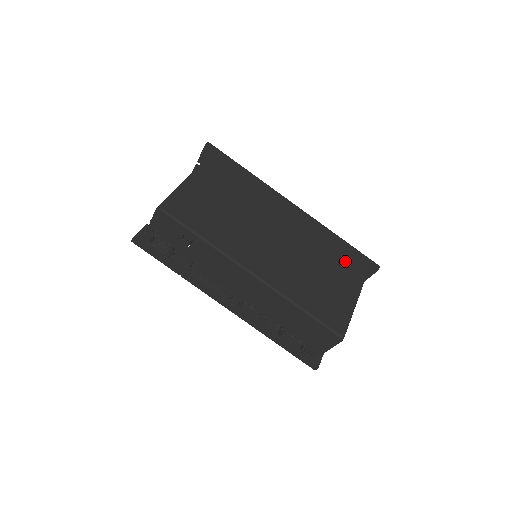
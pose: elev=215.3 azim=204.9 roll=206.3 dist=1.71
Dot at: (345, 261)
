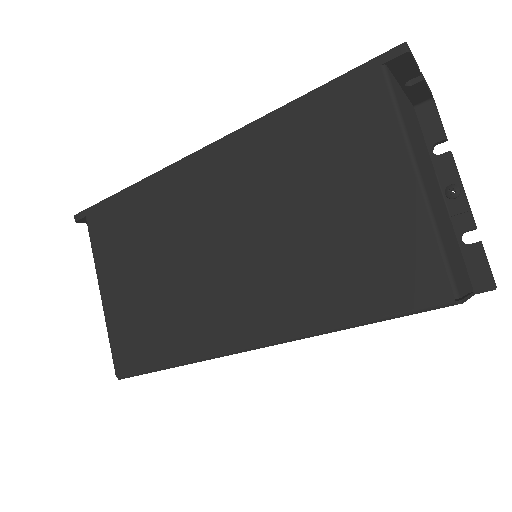
Dot at: (339, 135)
